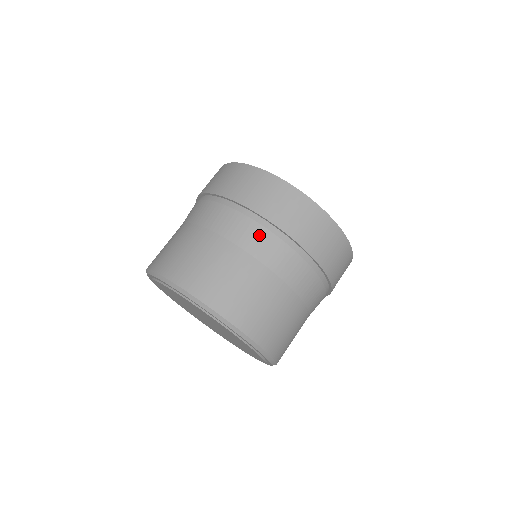
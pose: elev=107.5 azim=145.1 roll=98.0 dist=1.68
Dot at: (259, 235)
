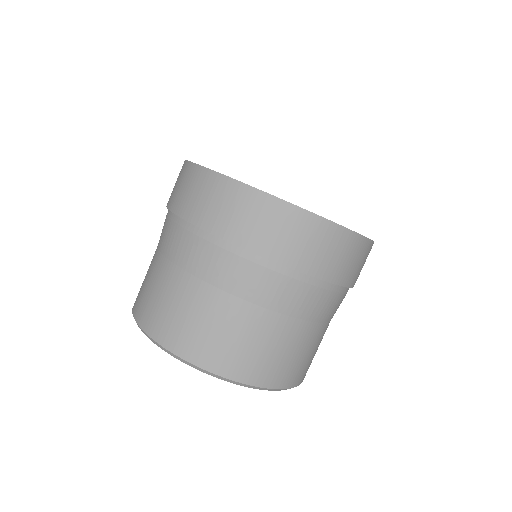
Dot at: (258, 278)
